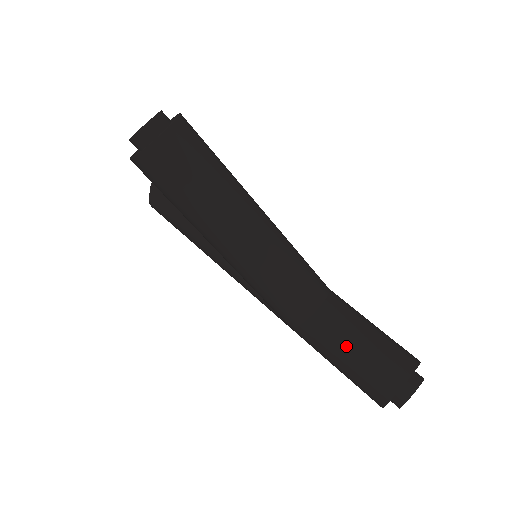
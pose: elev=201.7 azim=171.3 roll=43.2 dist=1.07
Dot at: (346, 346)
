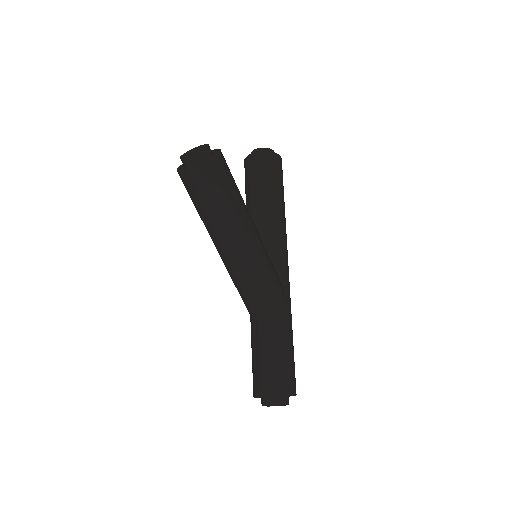
Dot at: (256, 350)
